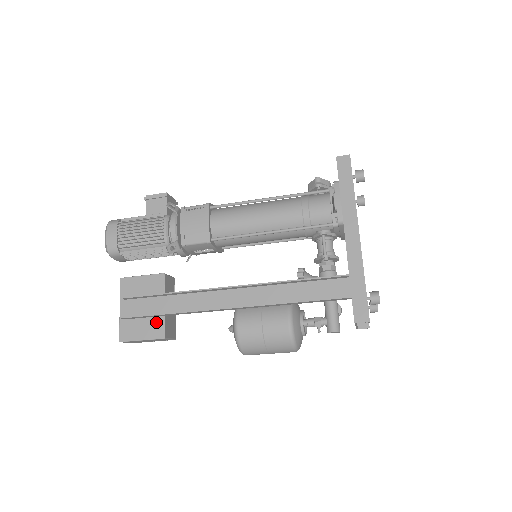
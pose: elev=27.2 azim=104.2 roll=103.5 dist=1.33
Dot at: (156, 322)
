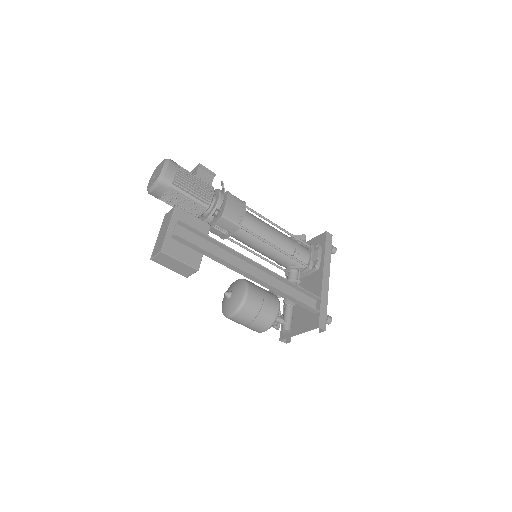
Dot at: (195, 255)
